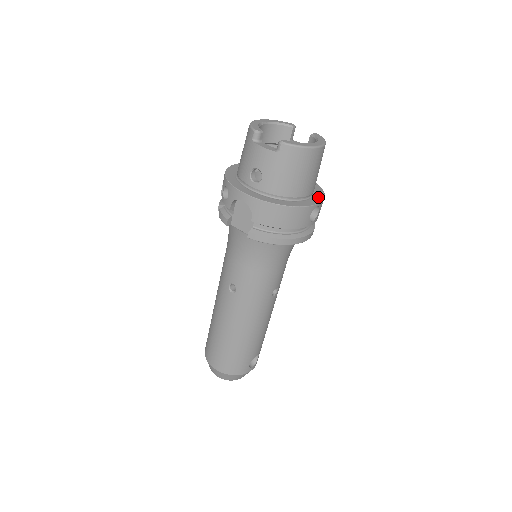
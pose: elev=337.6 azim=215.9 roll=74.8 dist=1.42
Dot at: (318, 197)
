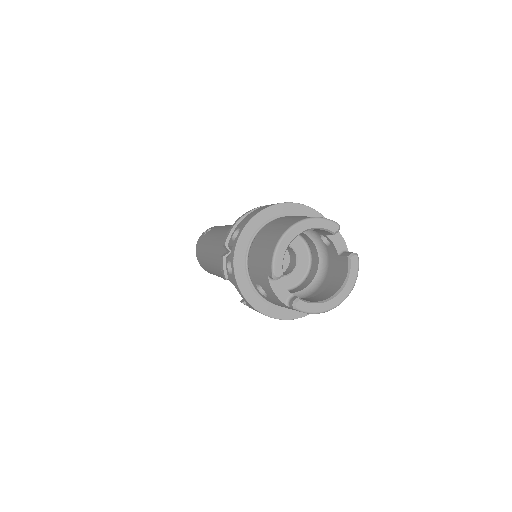
Dot at: occluded
